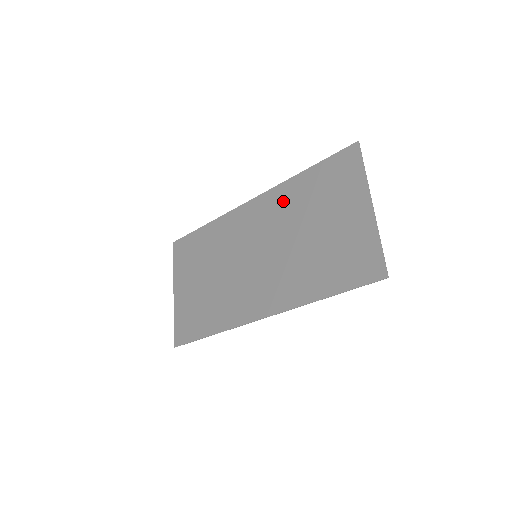
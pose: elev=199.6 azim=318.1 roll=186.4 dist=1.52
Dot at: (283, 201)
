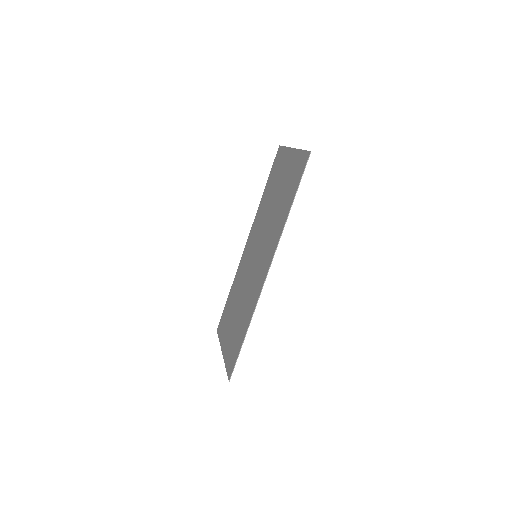
Dot at: (259, 215)
